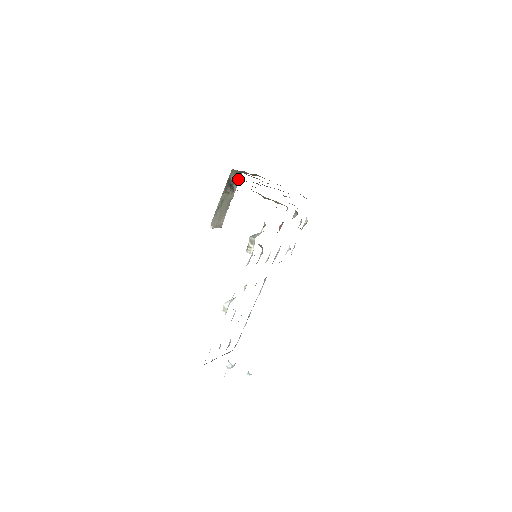
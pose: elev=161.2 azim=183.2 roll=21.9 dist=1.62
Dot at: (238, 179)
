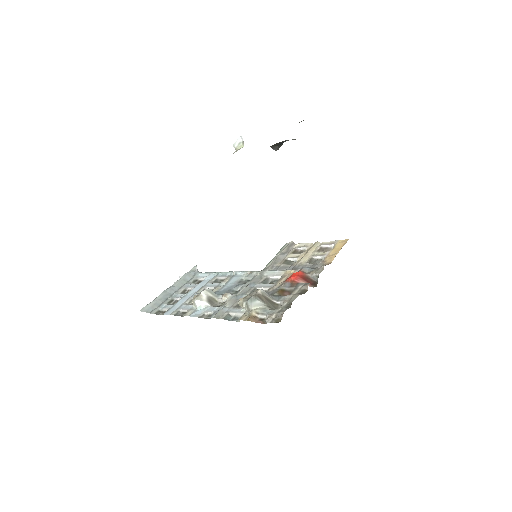
Dot at: occluded
